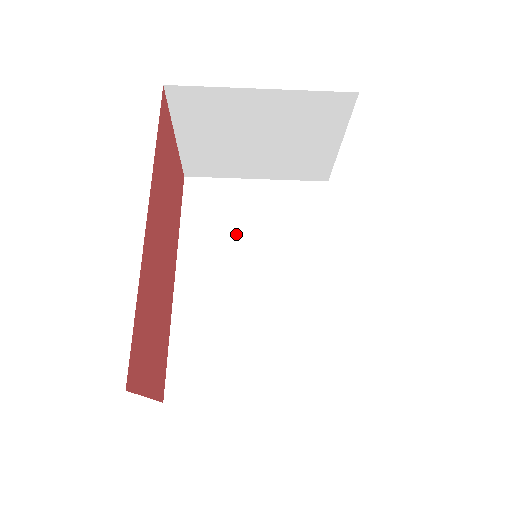
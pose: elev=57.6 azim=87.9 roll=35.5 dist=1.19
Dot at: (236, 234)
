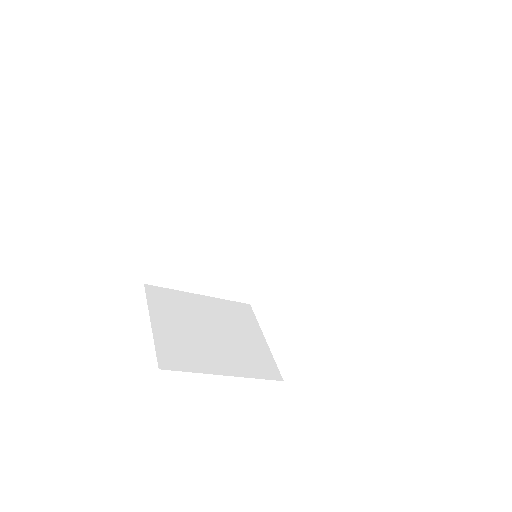
Dot at: (244, 183)
